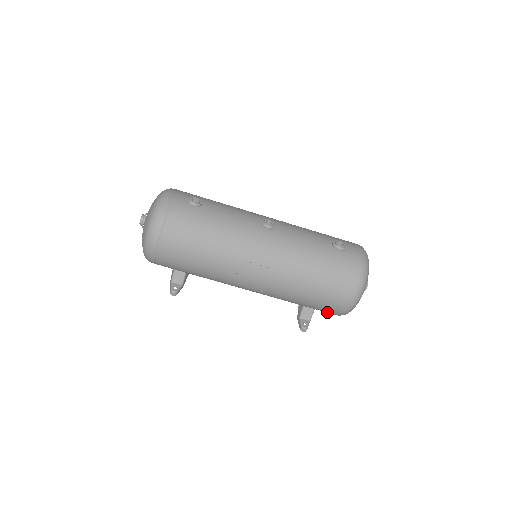
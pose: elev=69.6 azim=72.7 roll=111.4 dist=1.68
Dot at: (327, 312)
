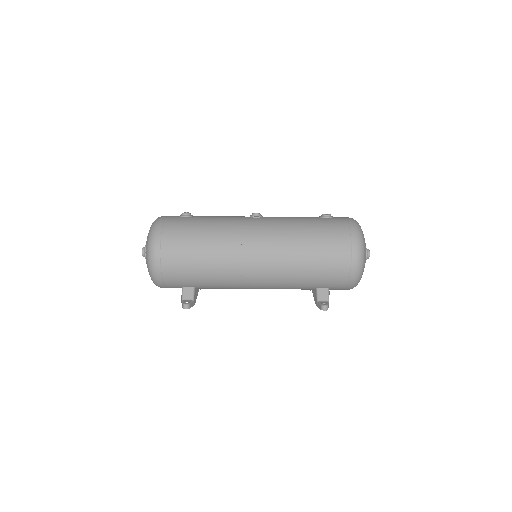
Dot at: (340, 283)
